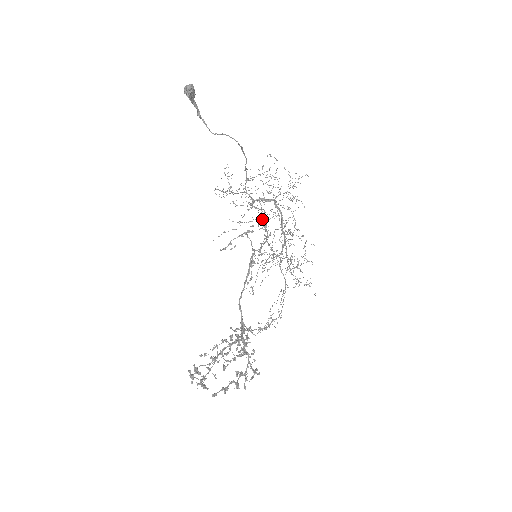
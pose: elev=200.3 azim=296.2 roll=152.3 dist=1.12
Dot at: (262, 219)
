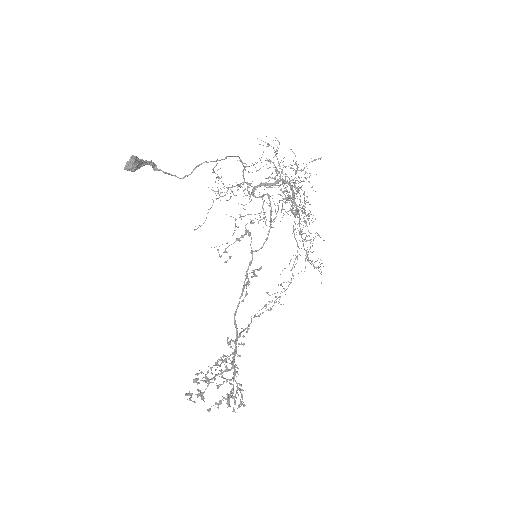
Dot at: (264, 212)
